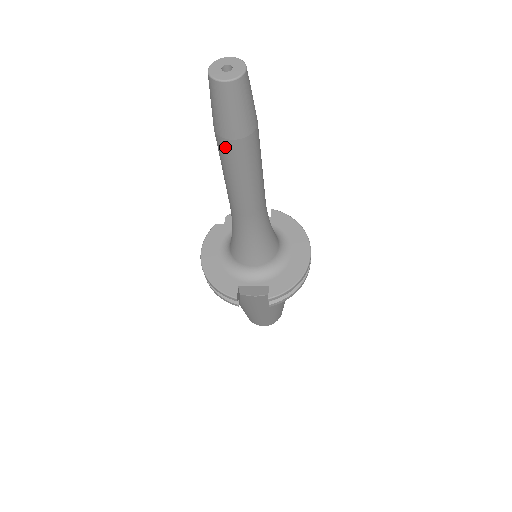
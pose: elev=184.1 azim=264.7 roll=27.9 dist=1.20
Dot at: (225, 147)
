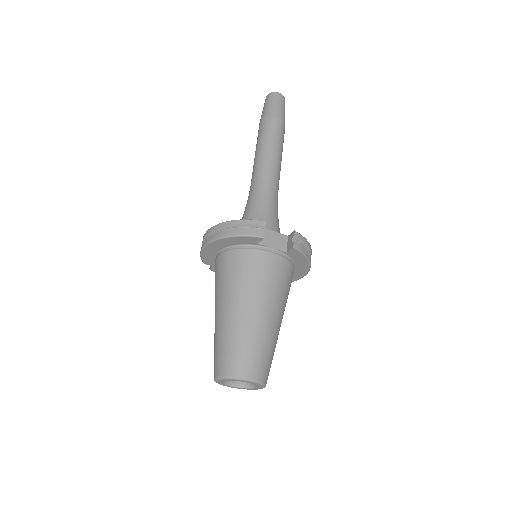
Dot at: (271, 122)
